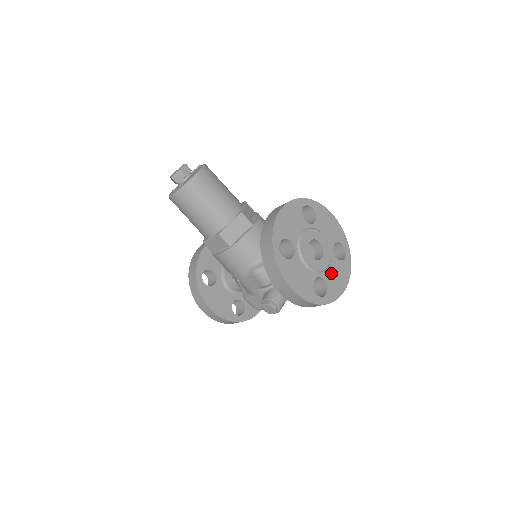
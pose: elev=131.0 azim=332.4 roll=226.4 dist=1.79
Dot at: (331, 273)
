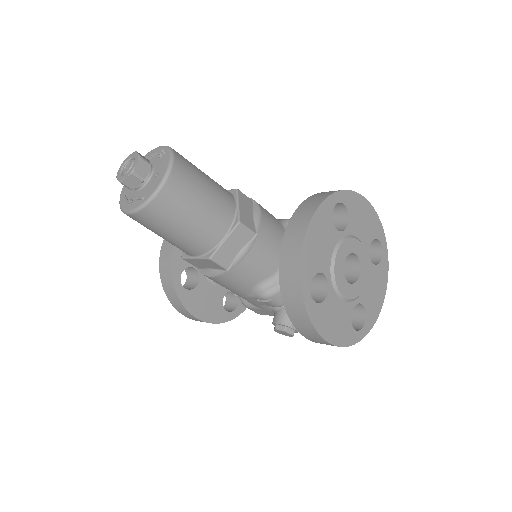
Dot at: (369, 289)
